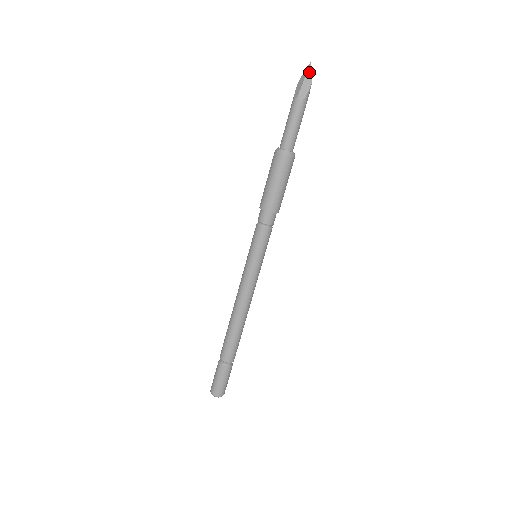
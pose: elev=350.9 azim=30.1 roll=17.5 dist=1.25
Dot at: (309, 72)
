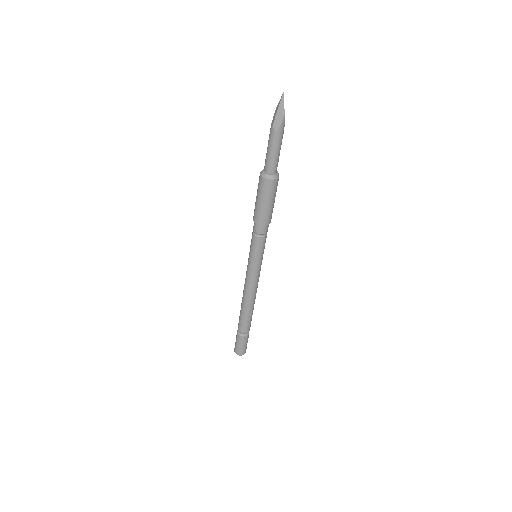
Dot at: (282, 103)
